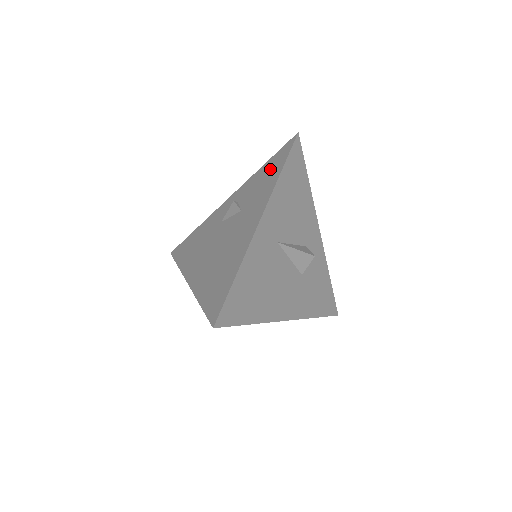
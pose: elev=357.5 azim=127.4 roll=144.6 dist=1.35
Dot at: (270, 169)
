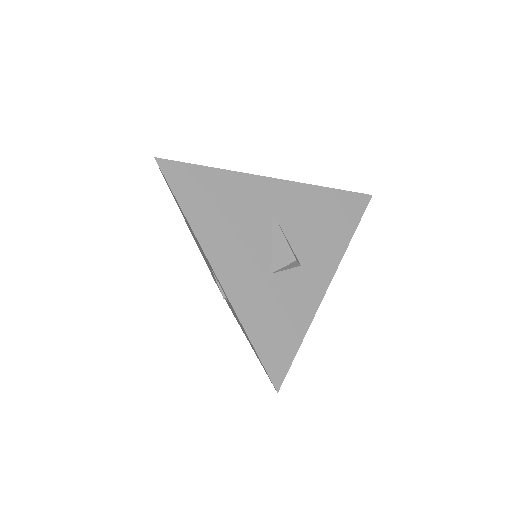
Dot at: occluded
